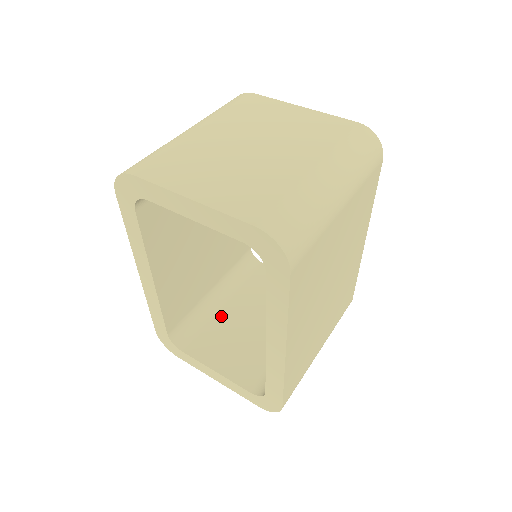
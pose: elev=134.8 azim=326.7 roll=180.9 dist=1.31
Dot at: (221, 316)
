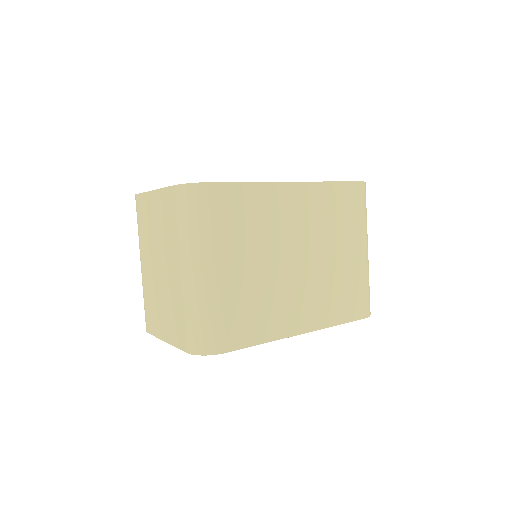
Dot at: occluded
